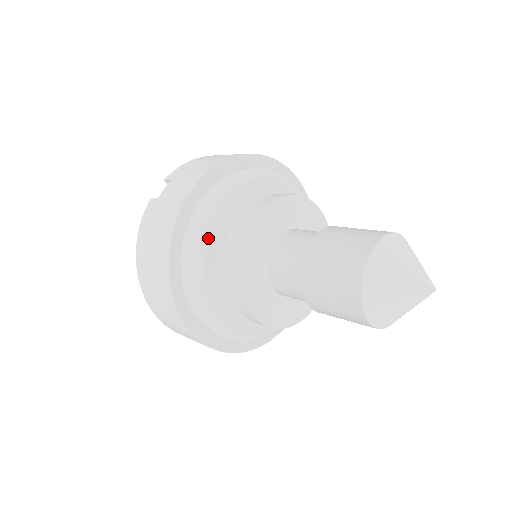
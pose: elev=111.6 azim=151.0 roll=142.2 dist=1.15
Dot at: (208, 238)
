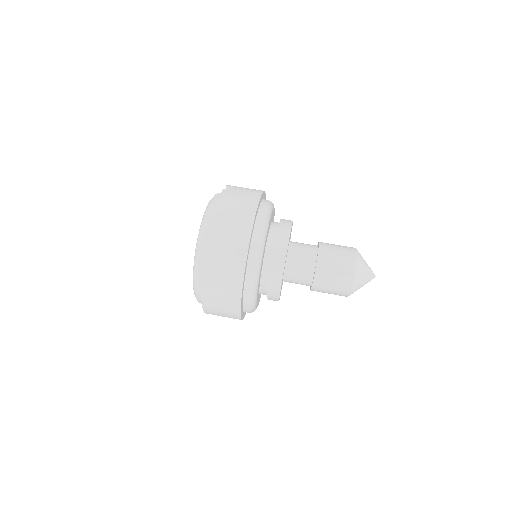
Dot at: (270, 220)
